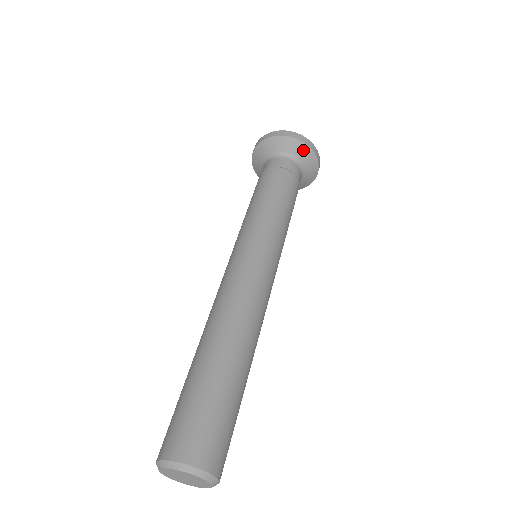
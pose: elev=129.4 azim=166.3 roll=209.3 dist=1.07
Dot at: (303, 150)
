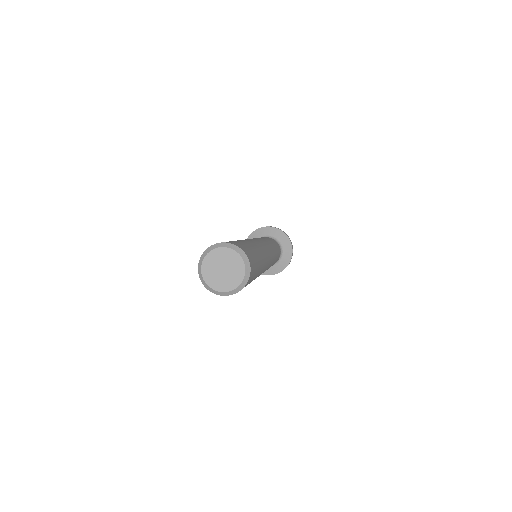
Dot at: (278, 233)
